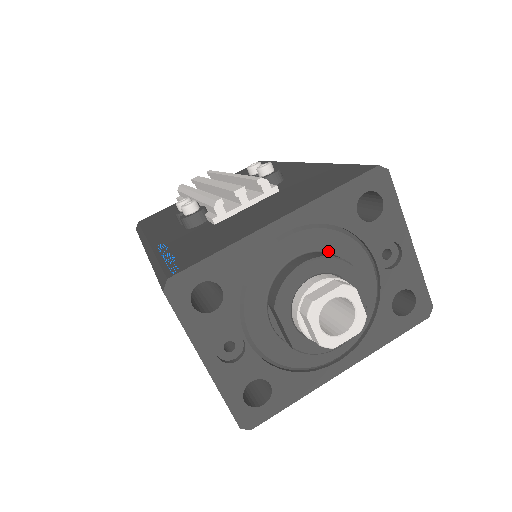
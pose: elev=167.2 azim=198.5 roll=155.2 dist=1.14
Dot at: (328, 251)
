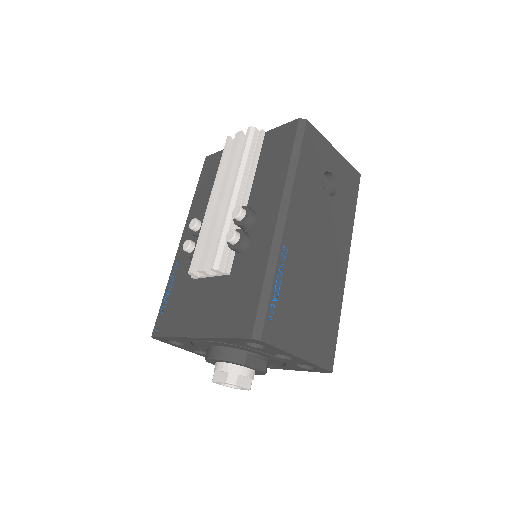
Dot at: (236, 348)
